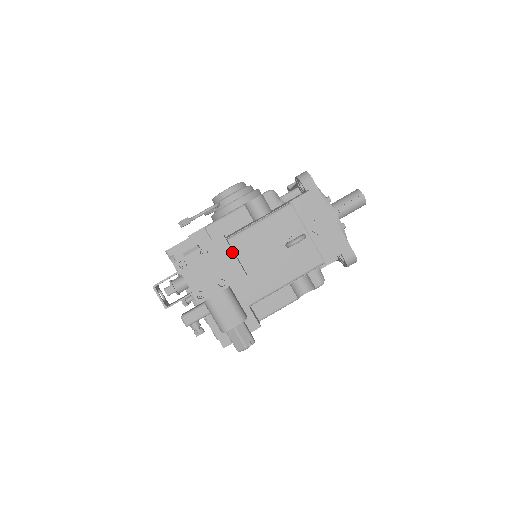
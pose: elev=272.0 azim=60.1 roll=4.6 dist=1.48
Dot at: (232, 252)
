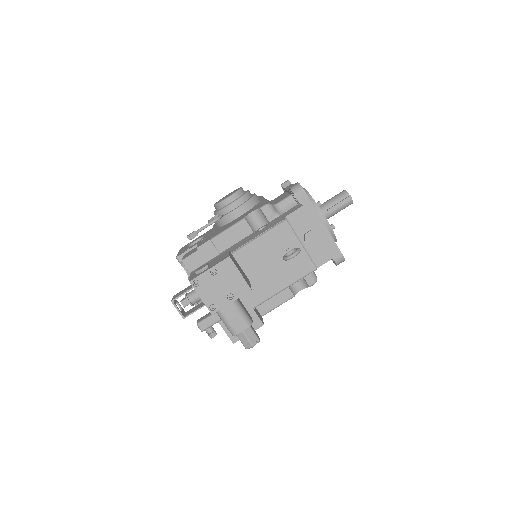
Dot at: (238, 271)
